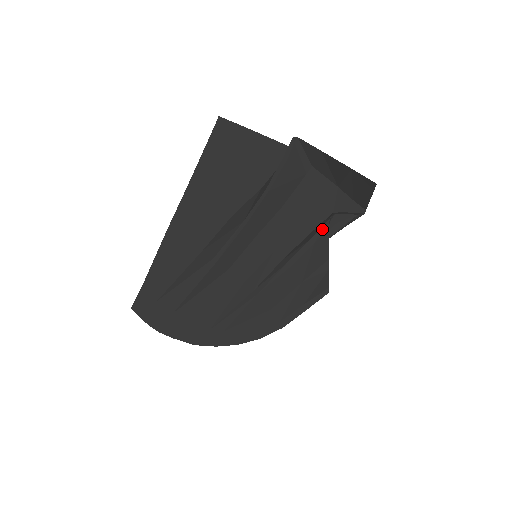
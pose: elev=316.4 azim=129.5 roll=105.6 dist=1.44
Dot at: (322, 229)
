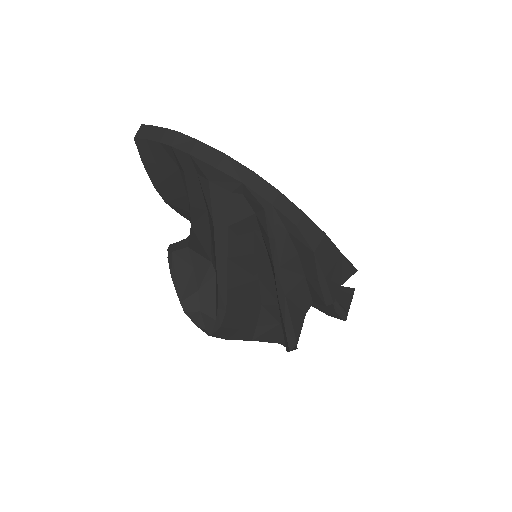
Dot at: occluded
